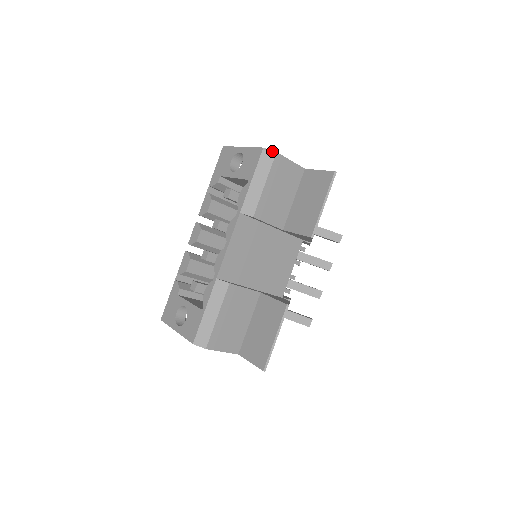
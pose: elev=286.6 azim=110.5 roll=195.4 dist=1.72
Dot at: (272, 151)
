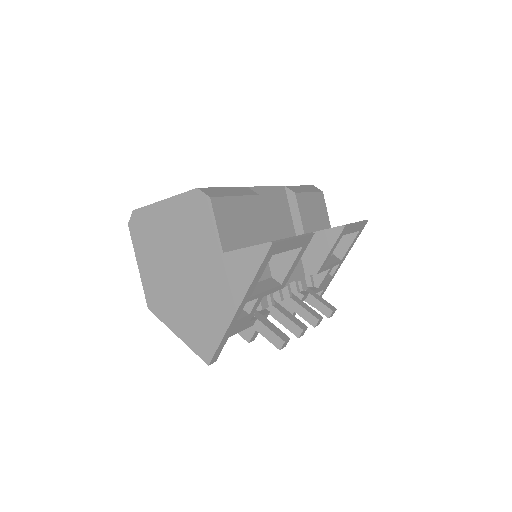
Dot at: (319, 189)
